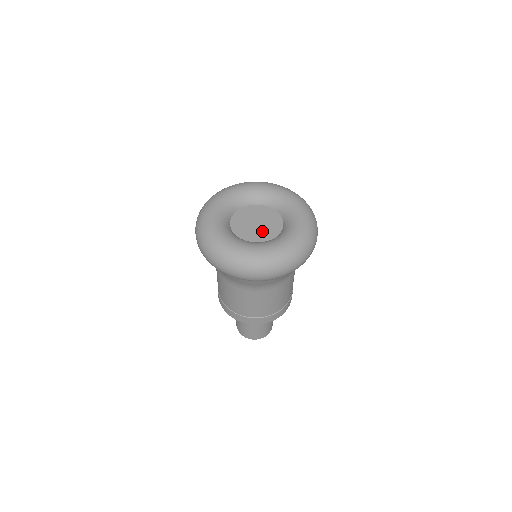
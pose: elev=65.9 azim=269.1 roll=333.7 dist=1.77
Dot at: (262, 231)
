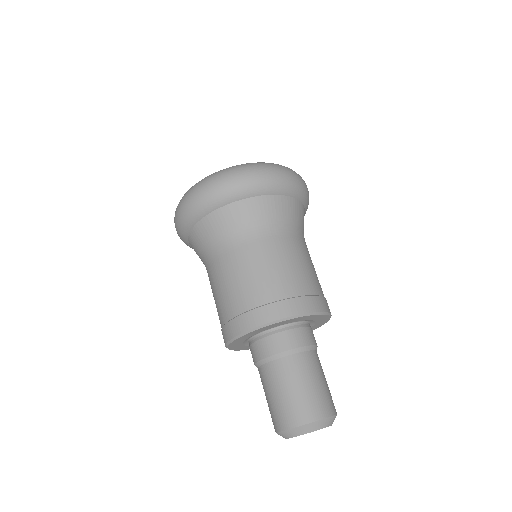
Dot at: occluded
